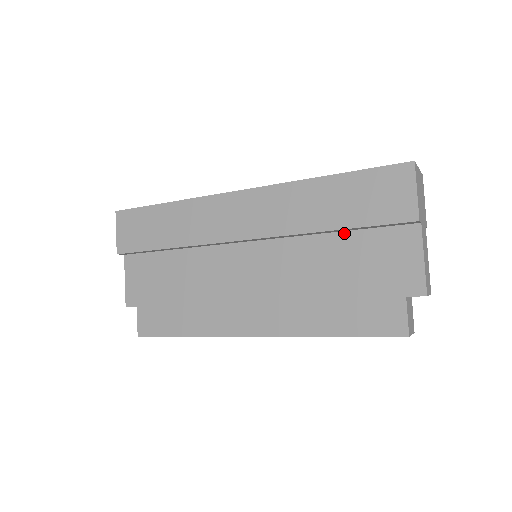
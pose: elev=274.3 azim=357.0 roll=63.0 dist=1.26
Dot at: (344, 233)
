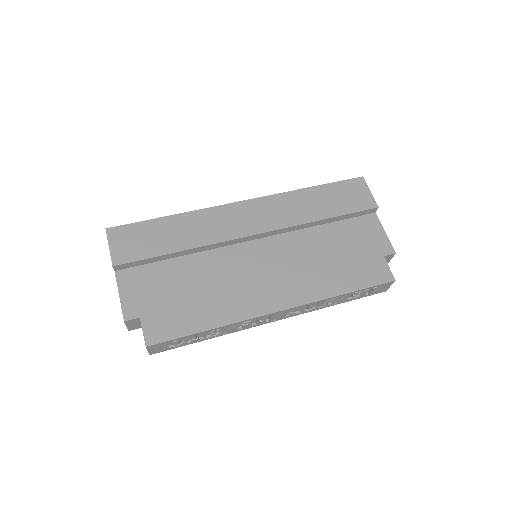
Dot at: (329, 224)
